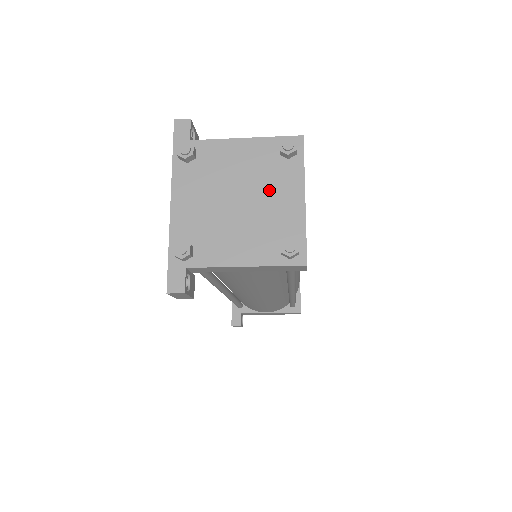
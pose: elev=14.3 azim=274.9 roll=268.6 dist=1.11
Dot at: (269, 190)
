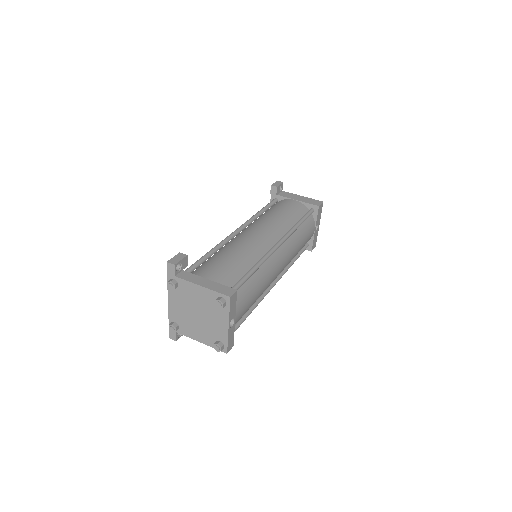
Dot at: (212, 316)
